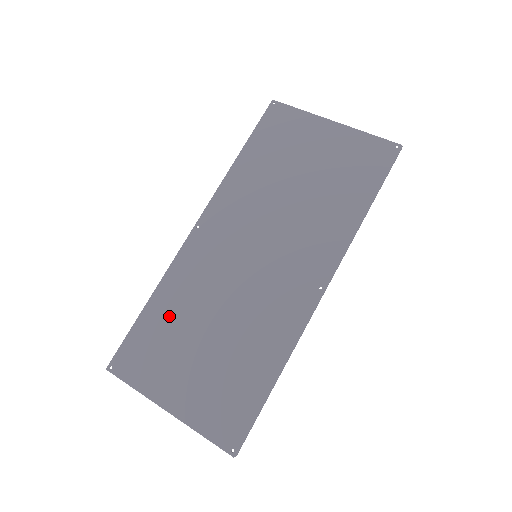
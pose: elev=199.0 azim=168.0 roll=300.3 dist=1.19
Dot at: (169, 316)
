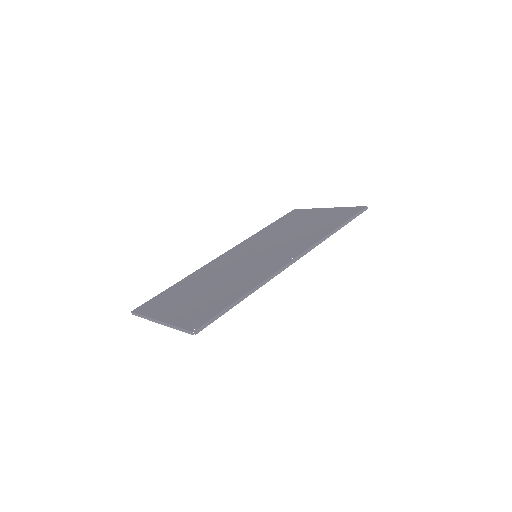
Dot at: (186, 285)
